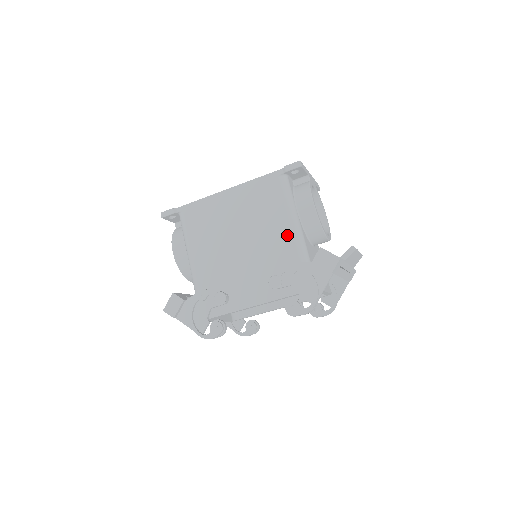
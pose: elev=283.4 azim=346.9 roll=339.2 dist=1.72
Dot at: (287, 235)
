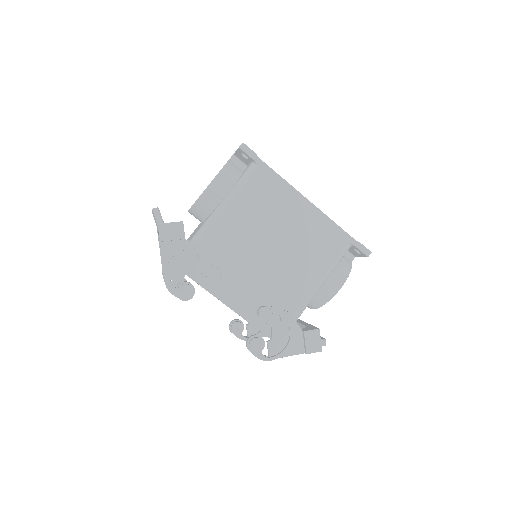
Dot at: (306, 288)
